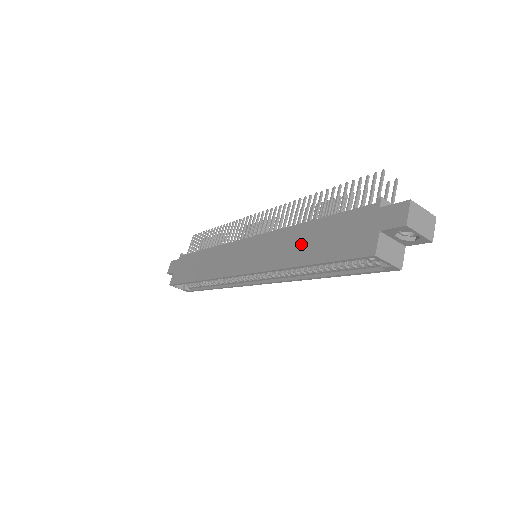
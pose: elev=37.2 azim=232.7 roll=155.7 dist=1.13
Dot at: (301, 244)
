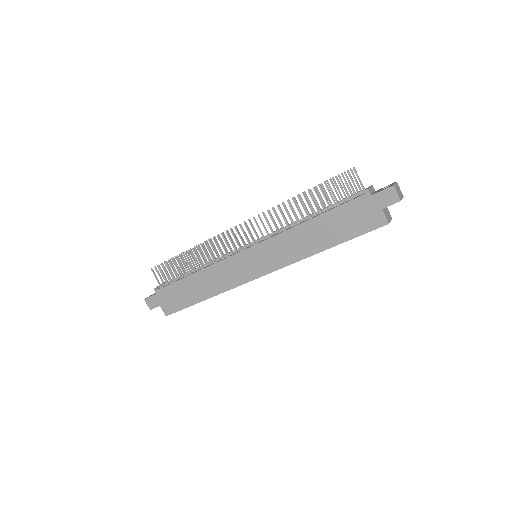
Dot at: (315, 236)
